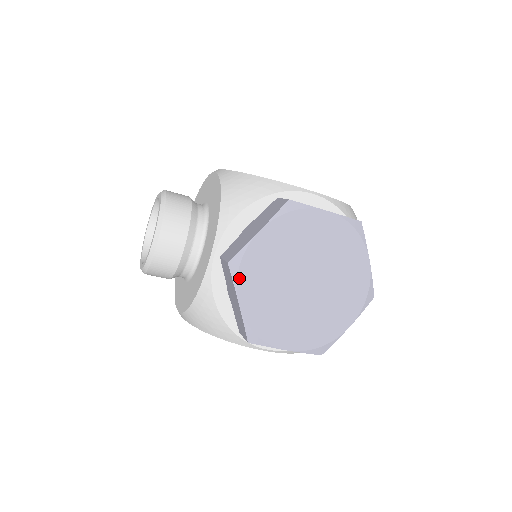
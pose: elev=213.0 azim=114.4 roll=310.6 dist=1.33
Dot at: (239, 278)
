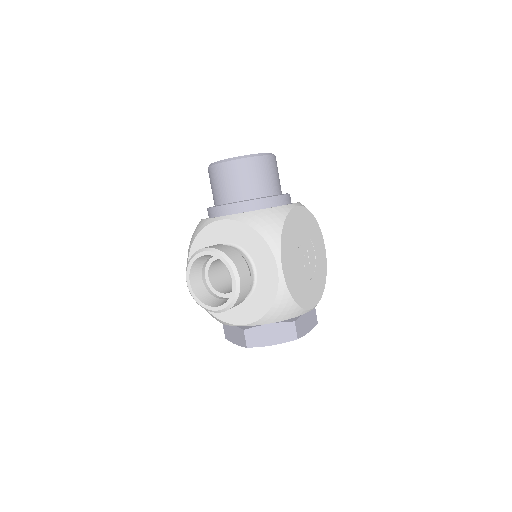
Dot at: occluded
